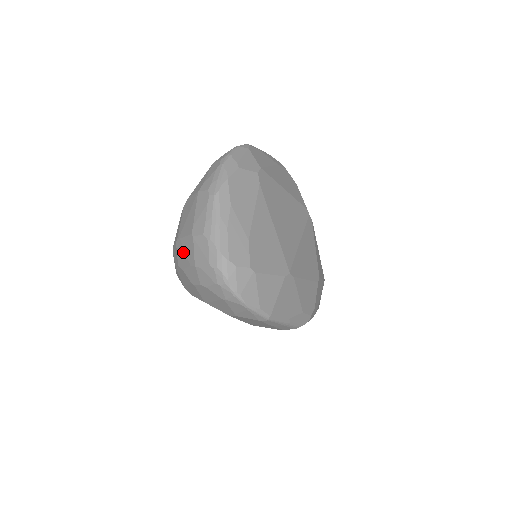
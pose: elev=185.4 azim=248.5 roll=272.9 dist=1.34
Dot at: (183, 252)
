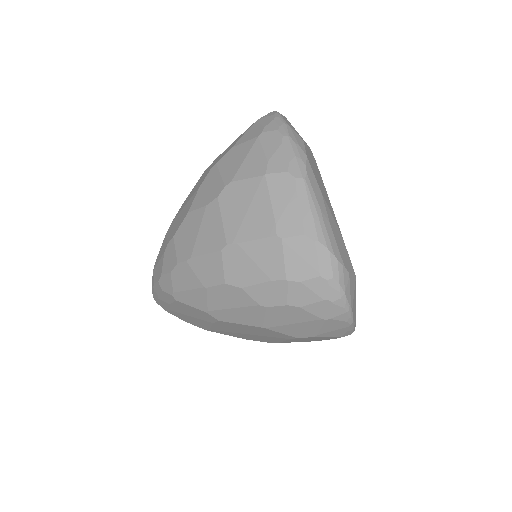
Dot at: (248, 262)
